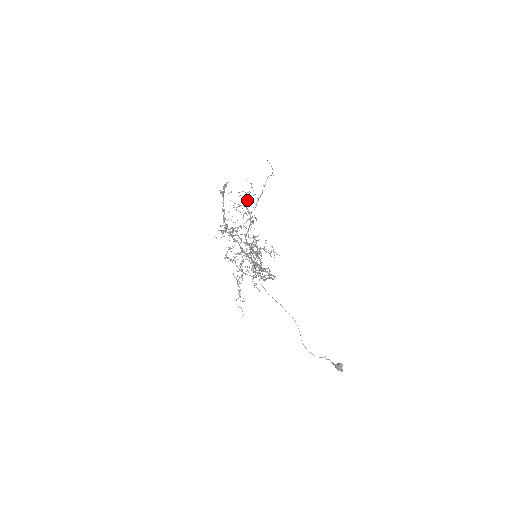
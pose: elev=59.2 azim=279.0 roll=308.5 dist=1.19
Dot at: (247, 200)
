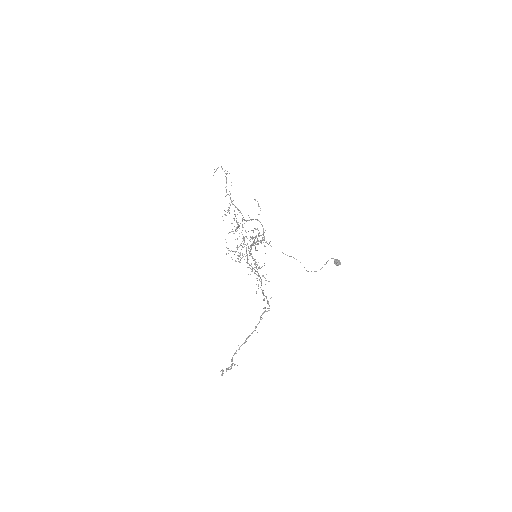
Dot at: (230, 193)
